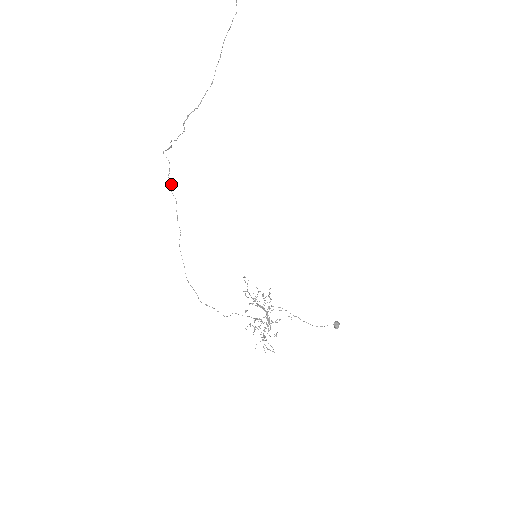
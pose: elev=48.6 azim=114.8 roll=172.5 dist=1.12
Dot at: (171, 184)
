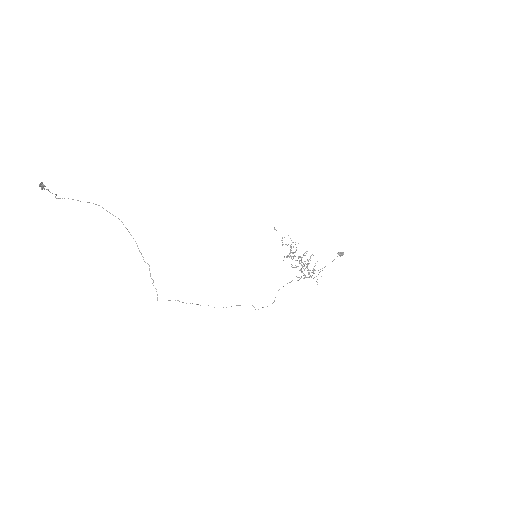
Dot at: (179, 301)
